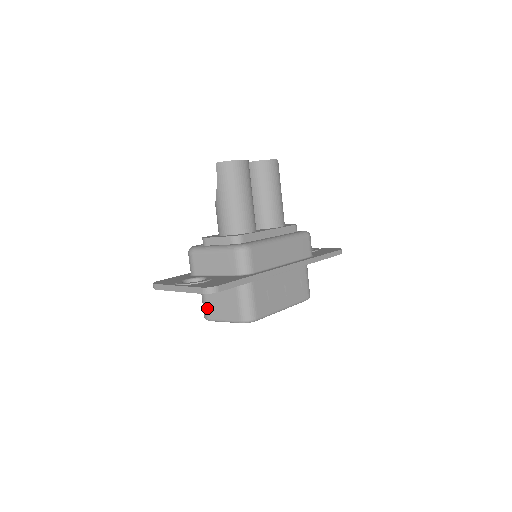
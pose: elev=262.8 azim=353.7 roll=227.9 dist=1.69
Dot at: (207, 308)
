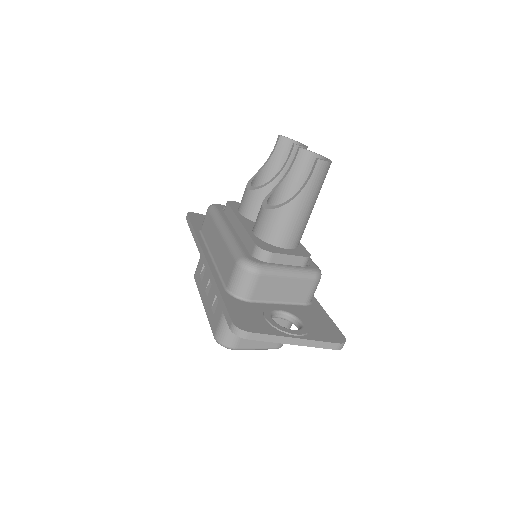
Dot at: occluded
